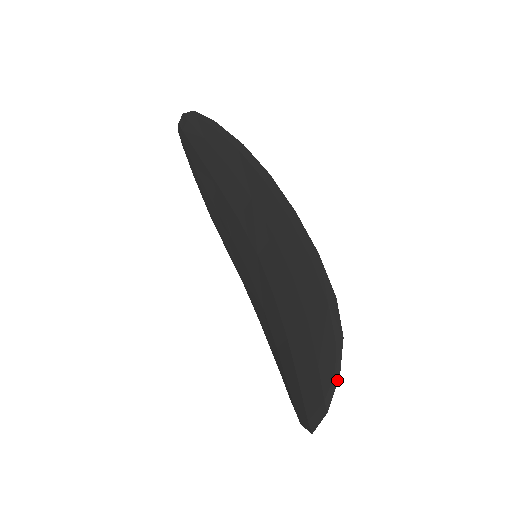
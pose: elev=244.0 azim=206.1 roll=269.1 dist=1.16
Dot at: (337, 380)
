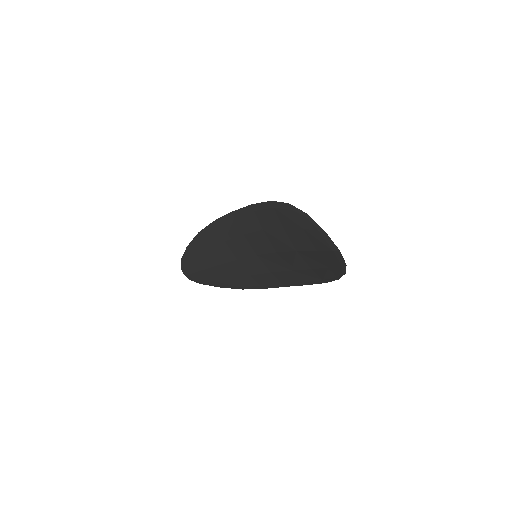
Dot at: (309, 217)
